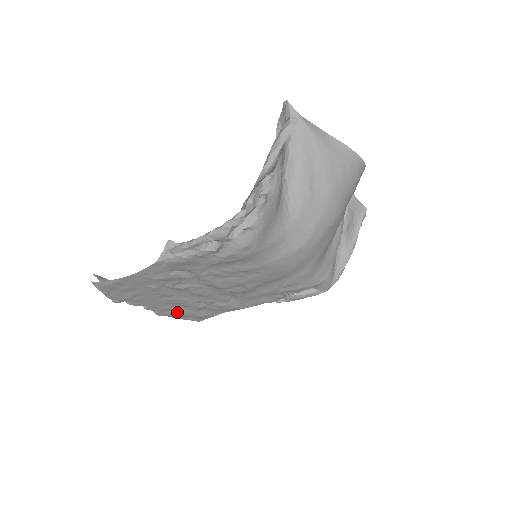
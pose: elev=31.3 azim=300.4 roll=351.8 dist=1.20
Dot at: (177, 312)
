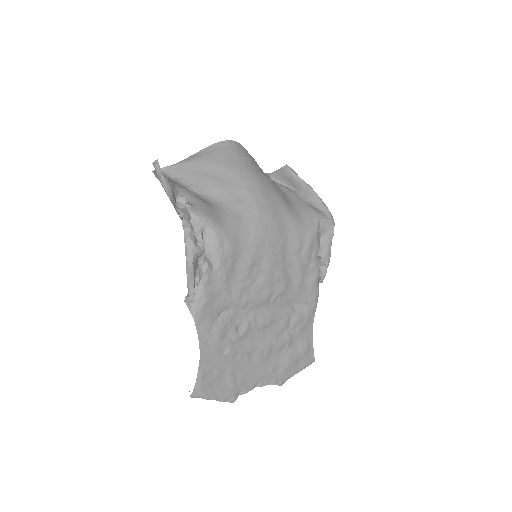
Dot at: (283, 365)
